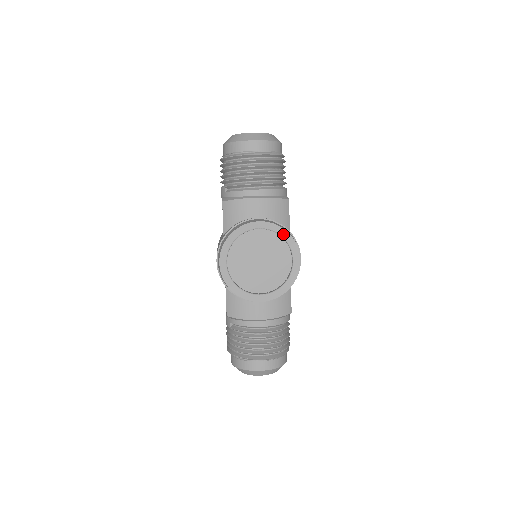
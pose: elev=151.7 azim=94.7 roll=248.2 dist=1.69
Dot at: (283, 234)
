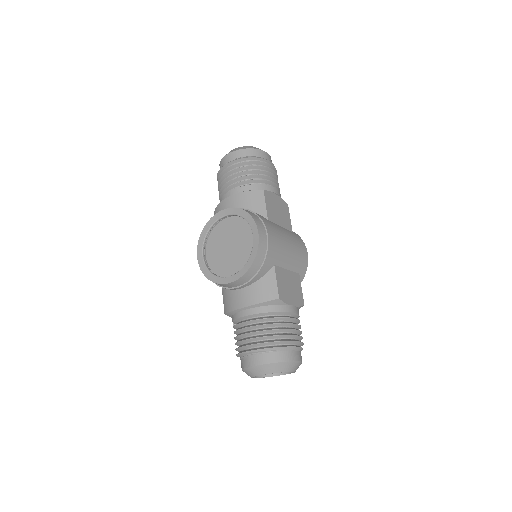
Dot at: (242, 214)
